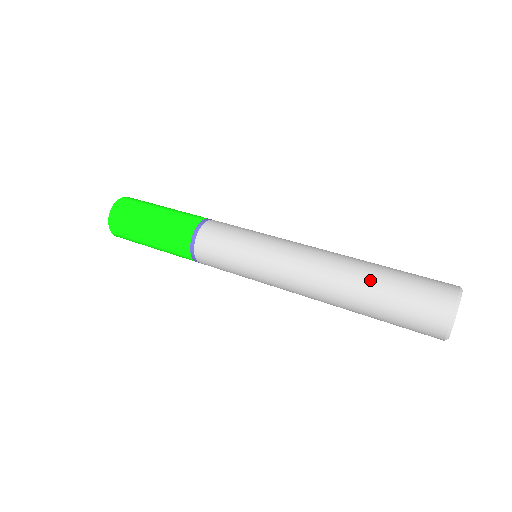
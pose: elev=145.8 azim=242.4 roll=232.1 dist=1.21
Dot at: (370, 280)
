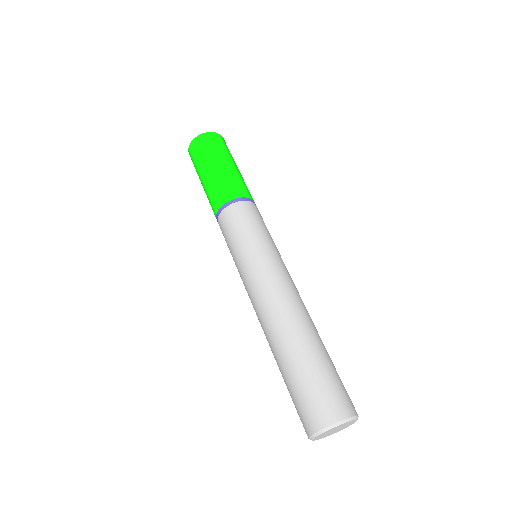
Dot at: (294, 350)
